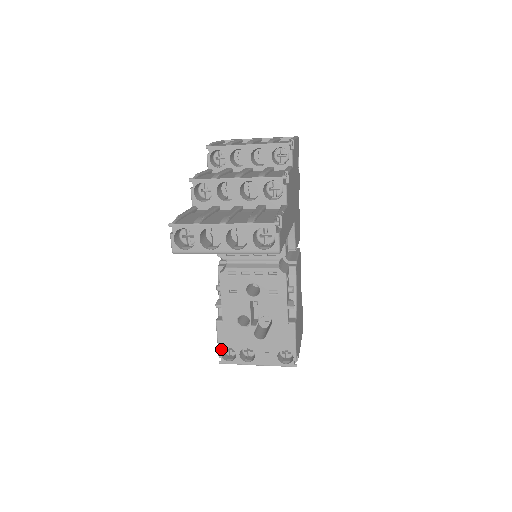
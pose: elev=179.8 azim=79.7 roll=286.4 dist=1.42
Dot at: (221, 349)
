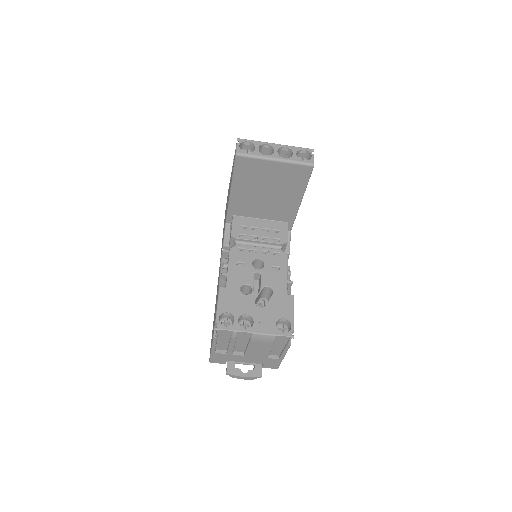
Dot at: (220, 314)
